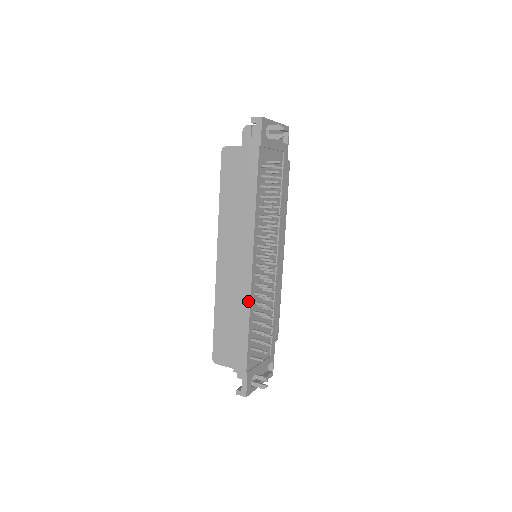
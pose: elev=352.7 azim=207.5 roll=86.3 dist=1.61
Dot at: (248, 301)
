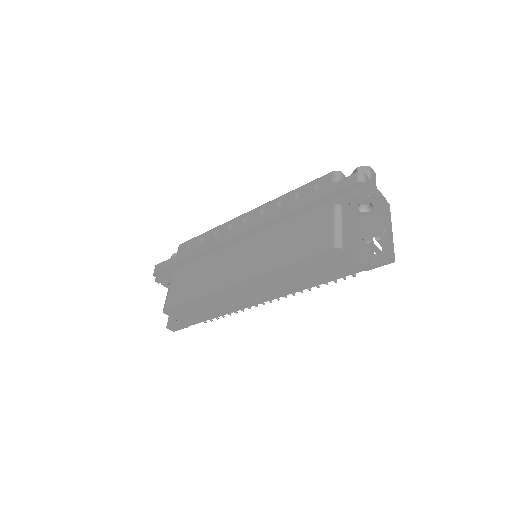
Dot at: (235, 310)
